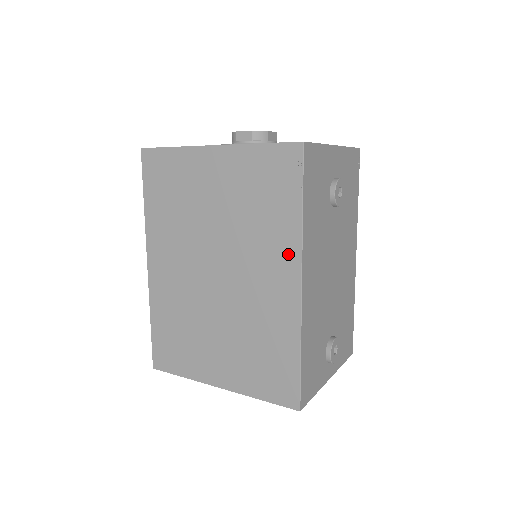
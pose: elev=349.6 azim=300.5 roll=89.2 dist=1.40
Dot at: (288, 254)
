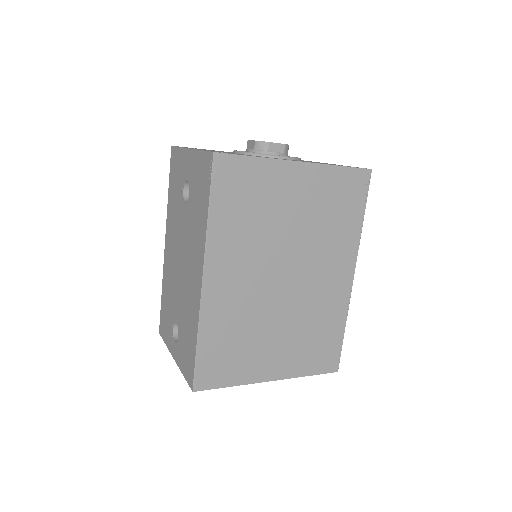
Dot at: (349, 254)
